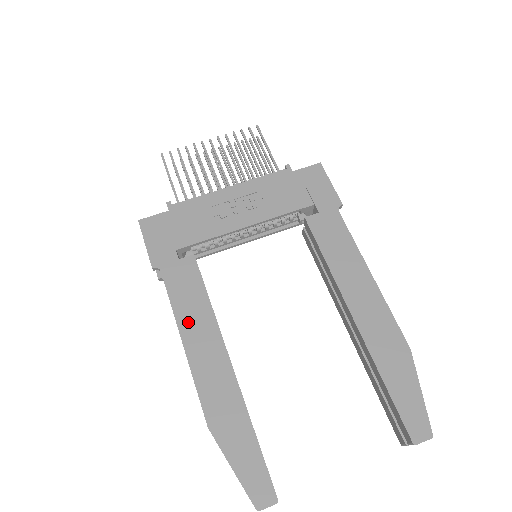
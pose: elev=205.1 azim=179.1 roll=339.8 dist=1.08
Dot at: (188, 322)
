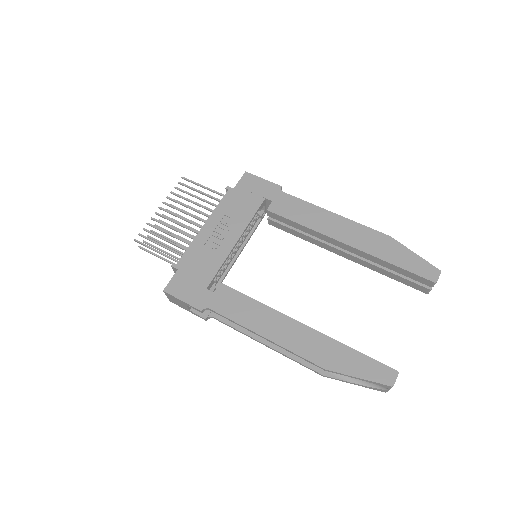
Dot at: (256, 323)
